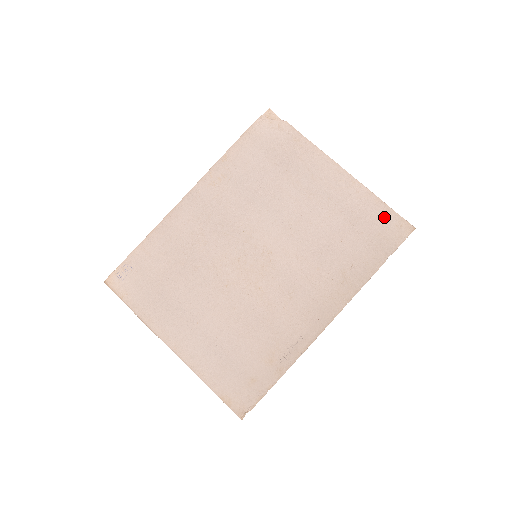
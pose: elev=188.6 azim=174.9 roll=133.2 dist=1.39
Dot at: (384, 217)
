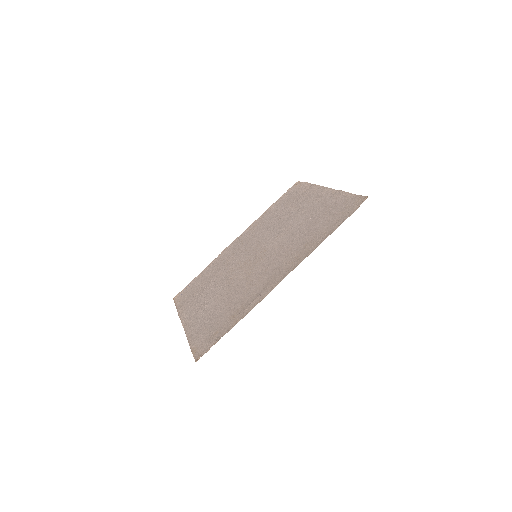
Dot at: (348, 201)
